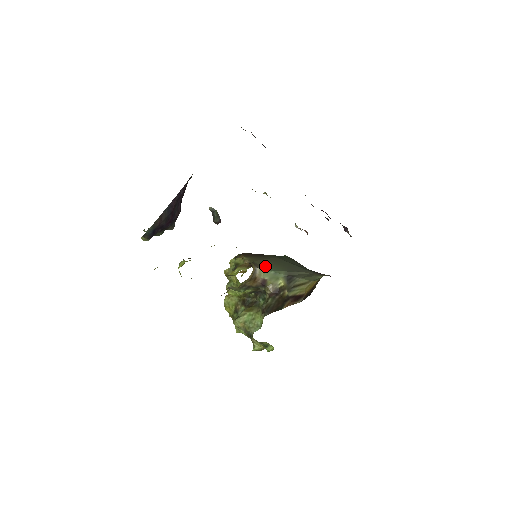
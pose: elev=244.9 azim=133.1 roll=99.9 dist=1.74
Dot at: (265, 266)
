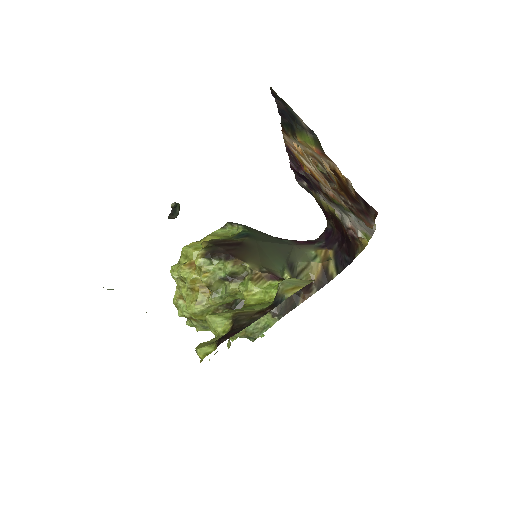
Dot at: (272, 266)
